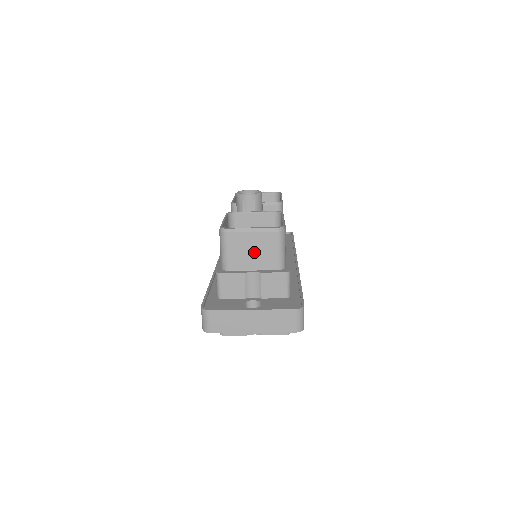
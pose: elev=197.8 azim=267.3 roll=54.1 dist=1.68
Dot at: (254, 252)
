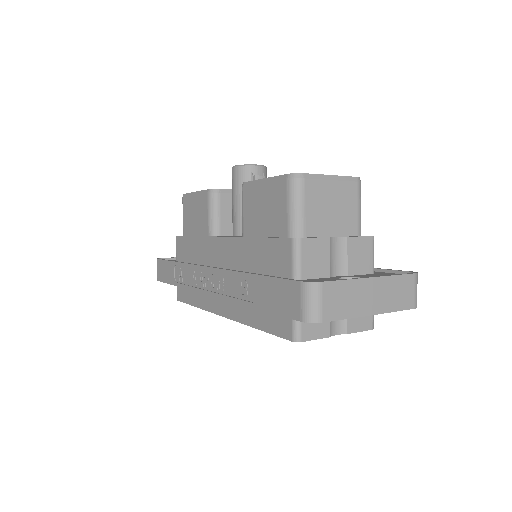
Dot at: (334, 209)
